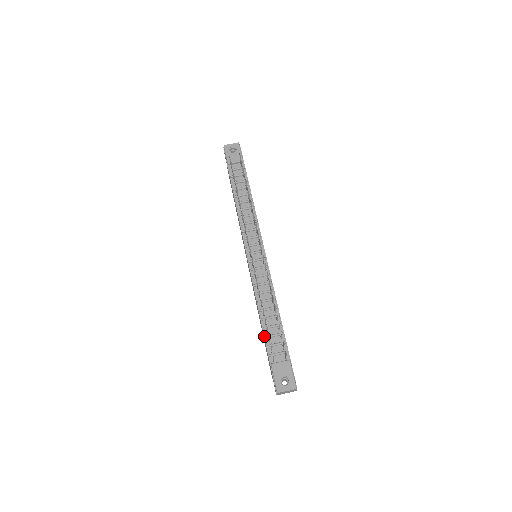
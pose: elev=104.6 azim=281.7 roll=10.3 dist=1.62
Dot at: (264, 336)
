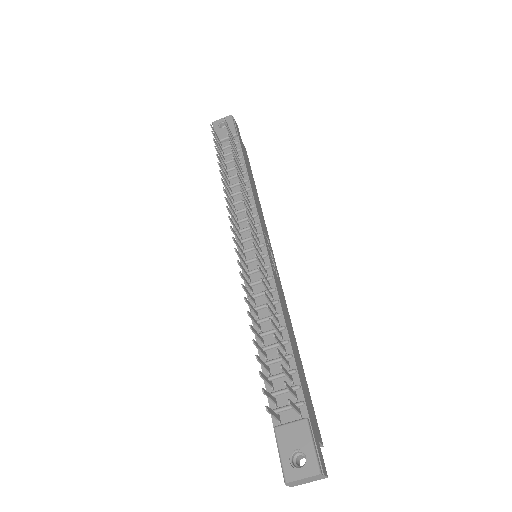
Dot at: occluded
